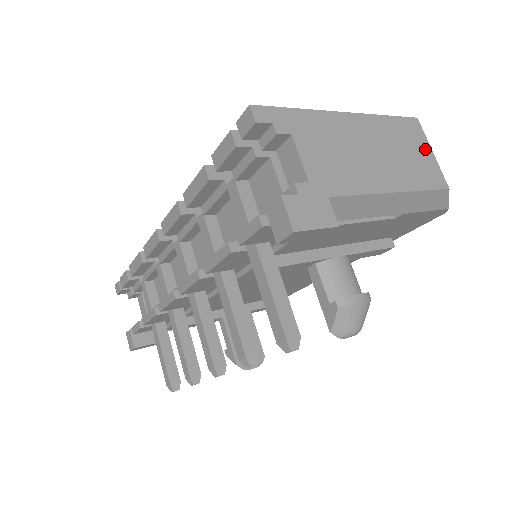
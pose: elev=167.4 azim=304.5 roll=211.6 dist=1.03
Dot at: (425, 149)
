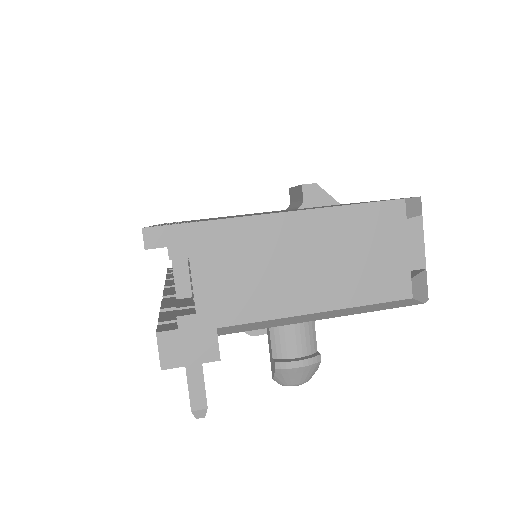
Dot at: (396, 246)
